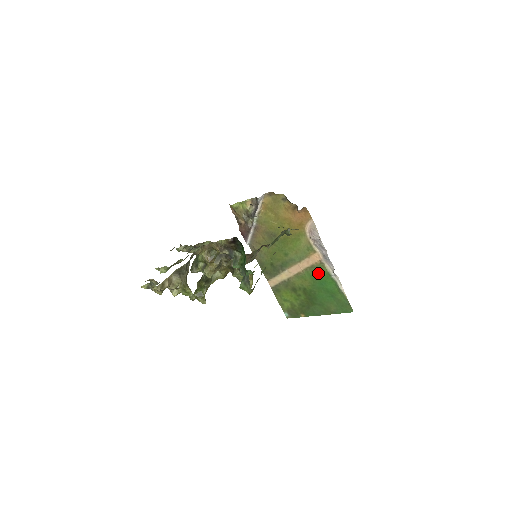
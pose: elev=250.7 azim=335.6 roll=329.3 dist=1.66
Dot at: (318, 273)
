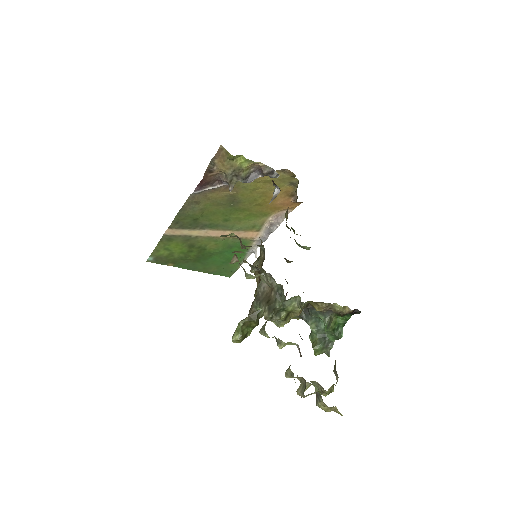
Dot at: (238, 245)
